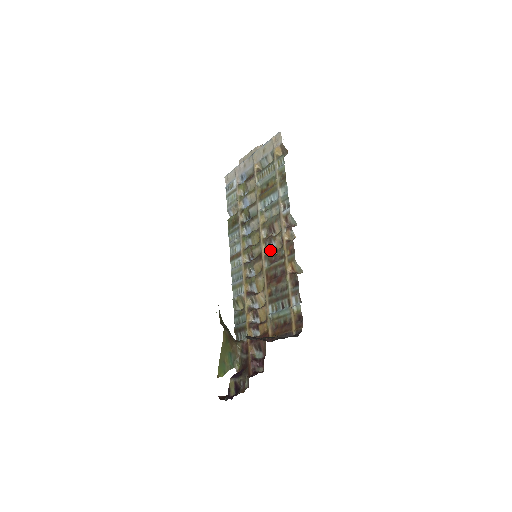
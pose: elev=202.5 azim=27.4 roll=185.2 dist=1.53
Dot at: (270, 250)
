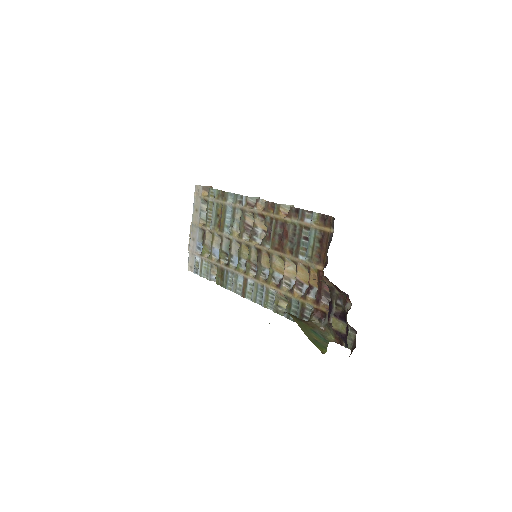
Dot at: (261, 239)
